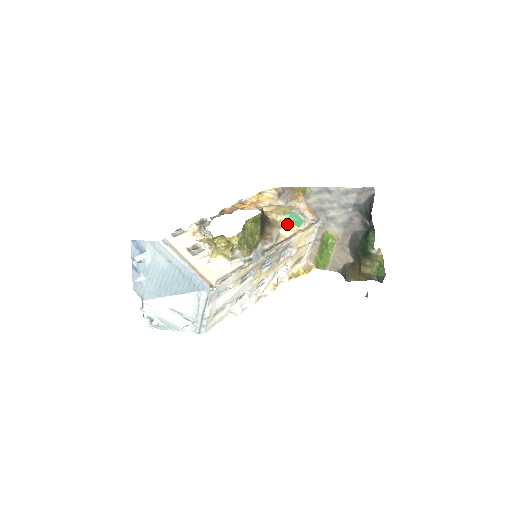
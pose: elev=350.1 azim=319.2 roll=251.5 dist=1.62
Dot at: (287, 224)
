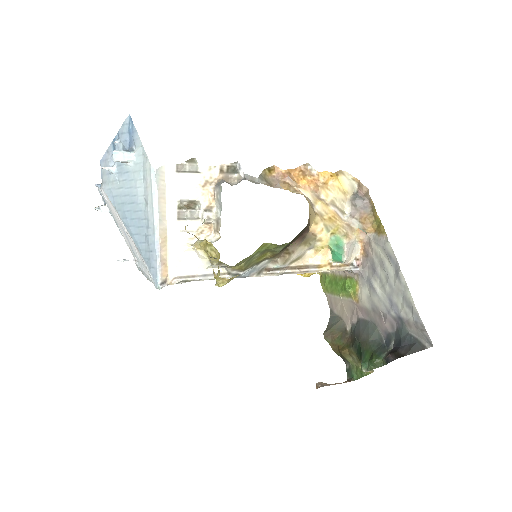
Dot at: (323, 248)
